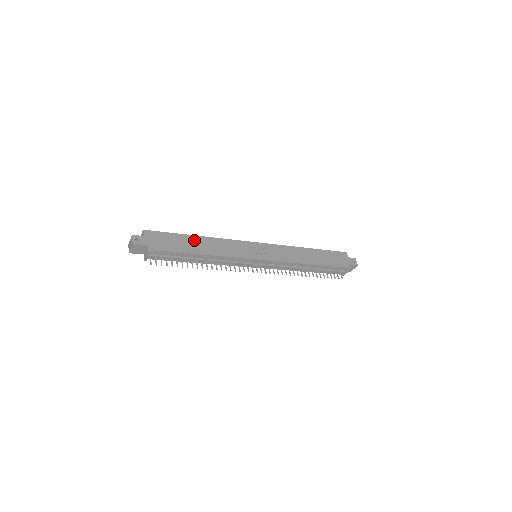
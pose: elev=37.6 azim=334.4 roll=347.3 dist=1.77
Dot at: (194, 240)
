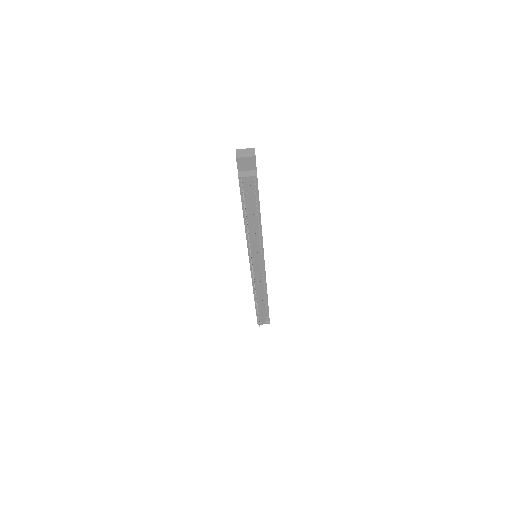
Dot at: occluded
